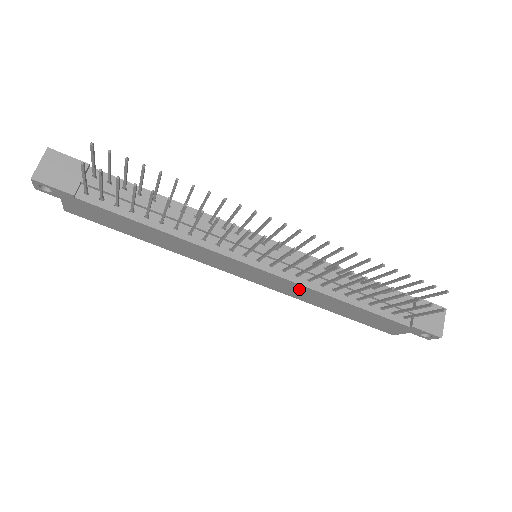
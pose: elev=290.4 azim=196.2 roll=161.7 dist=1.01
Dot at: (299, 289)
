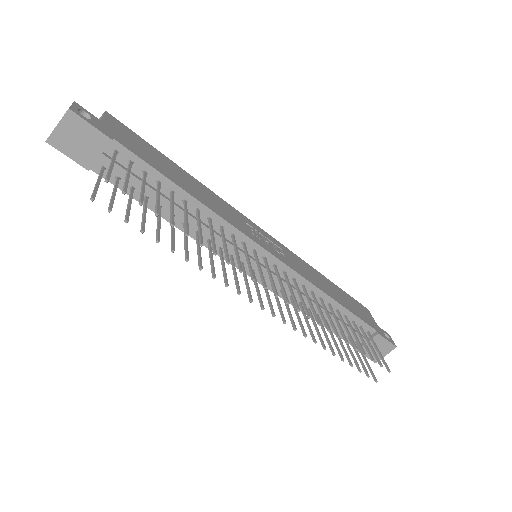
Dot at: occluded
